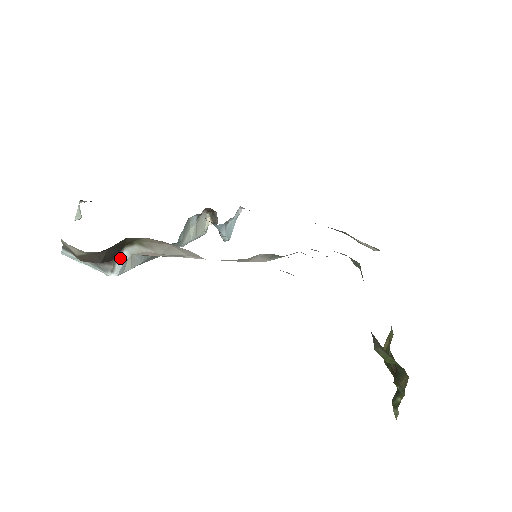
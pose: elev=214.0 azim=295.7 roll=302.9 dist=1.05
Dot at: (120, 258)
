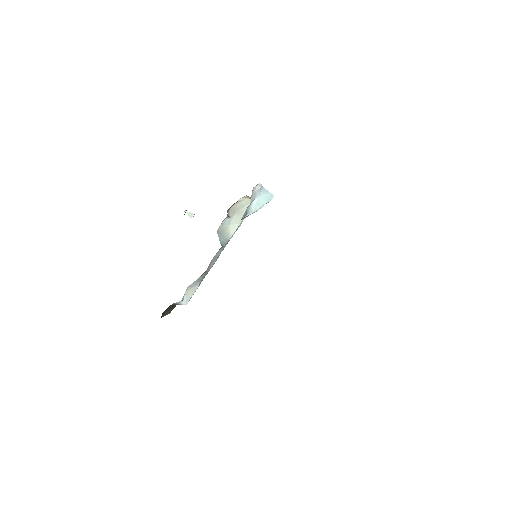
Dot at: (179, 302)
